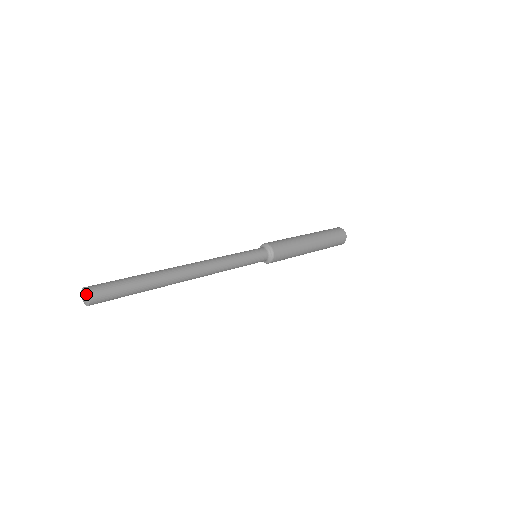
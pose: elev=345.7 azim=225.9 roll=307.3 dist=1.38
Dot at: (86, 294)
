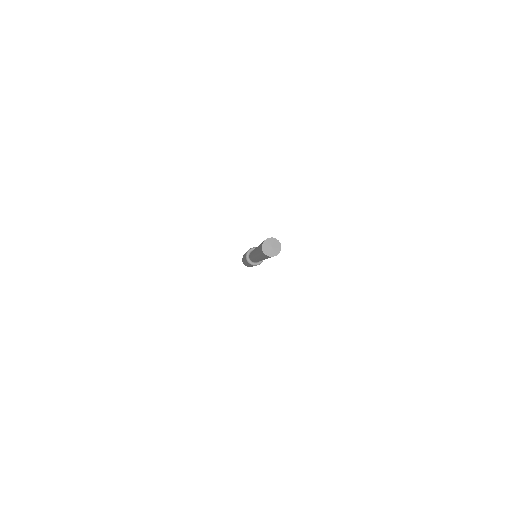
Dot at: (272, 240)
